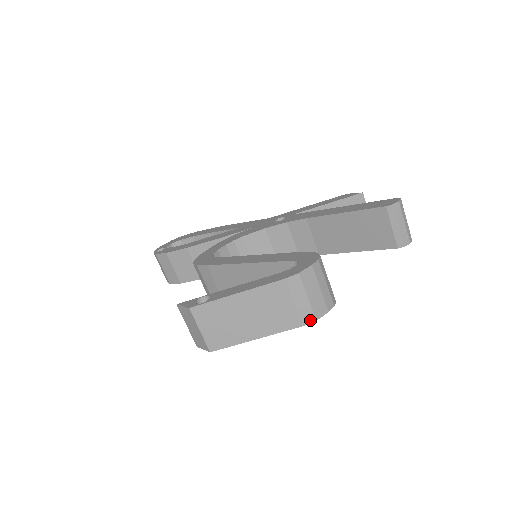
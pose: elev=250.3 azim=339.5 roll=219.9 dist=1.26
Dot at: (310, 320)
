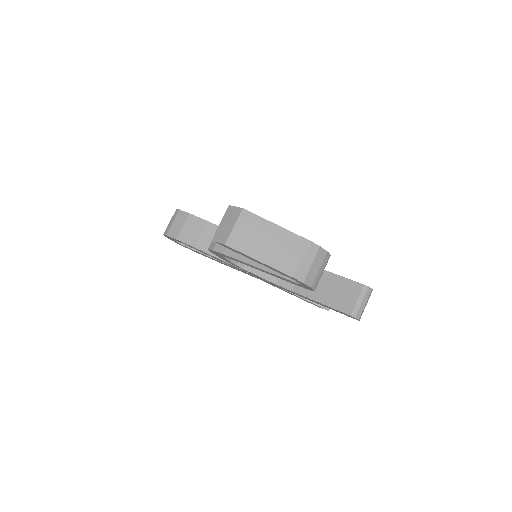
Dot at: (301, 279)
